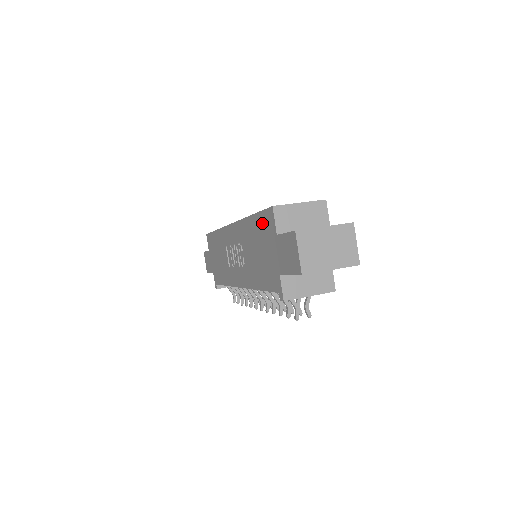
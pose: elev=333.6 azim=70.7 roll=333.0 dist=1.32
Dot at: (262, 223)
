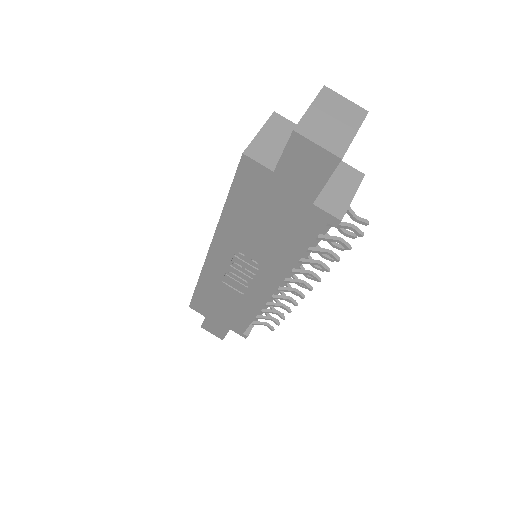
Dot at: (245, 190)
